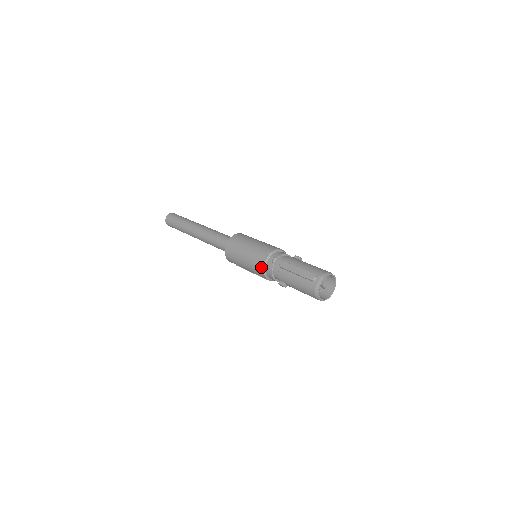
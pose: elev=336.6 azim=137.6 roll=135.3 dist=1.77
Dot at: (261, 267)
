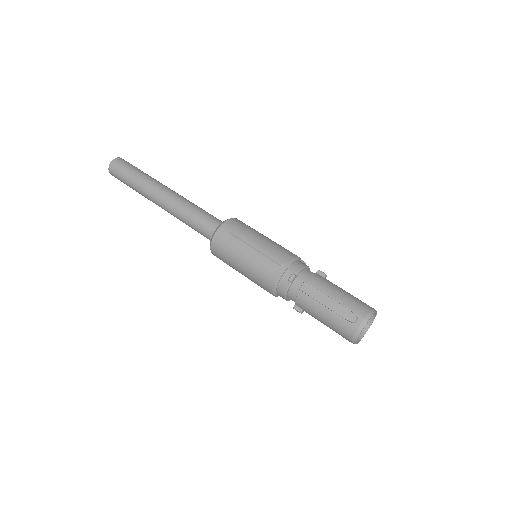
Dot at: (270, 283)
